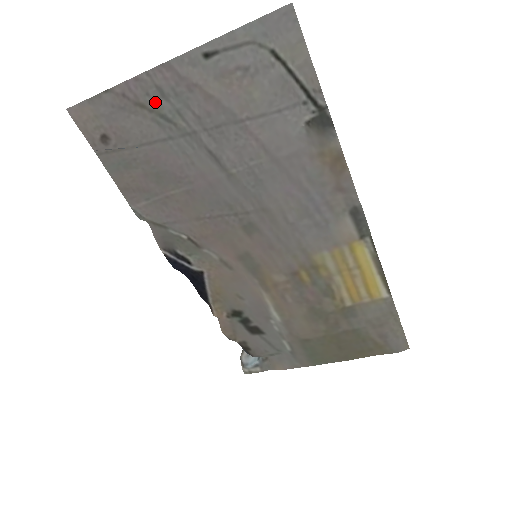
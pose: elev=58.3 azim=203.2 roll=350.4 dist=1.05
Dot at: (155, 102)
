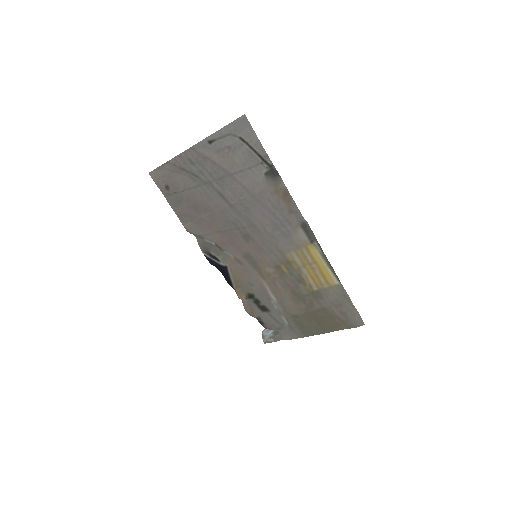
Dot at: (189, 167)
